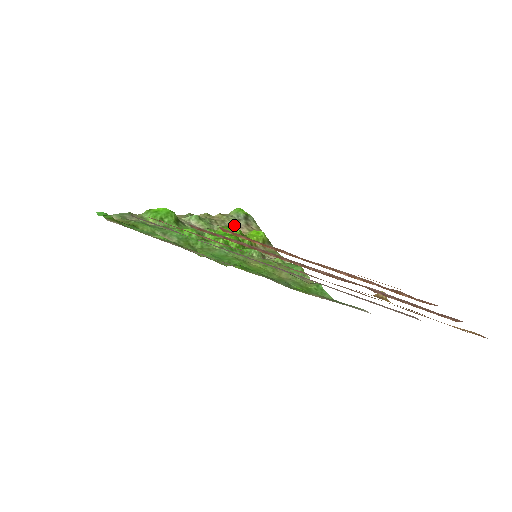
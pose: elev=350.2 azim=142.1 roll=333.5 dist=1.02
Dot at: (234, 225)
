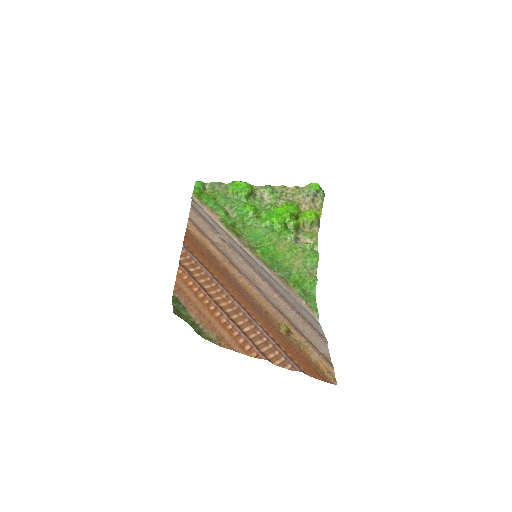
Dot at: (300, 200)
